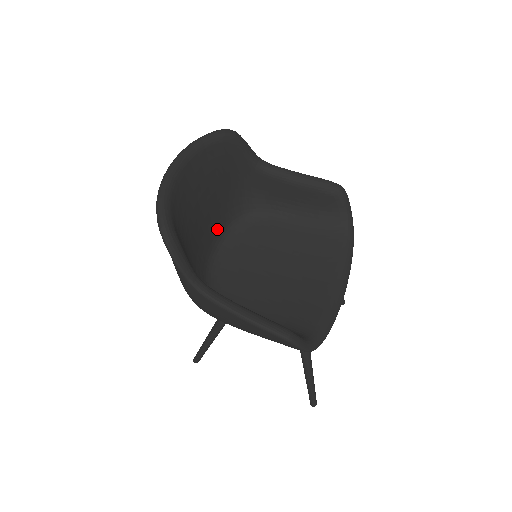
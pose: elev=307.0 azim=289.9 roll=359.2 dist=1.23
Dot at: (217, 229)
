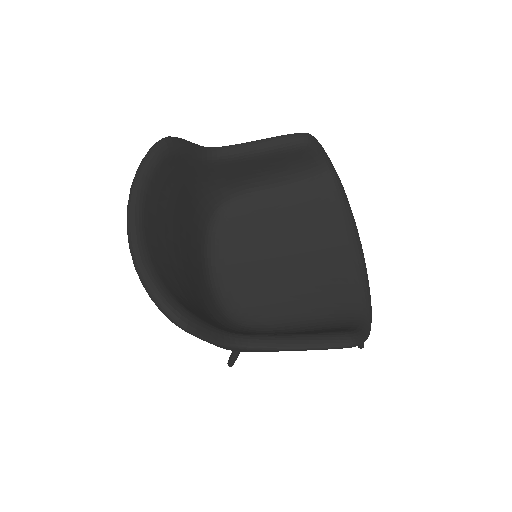
Dot at: (199, 248)
